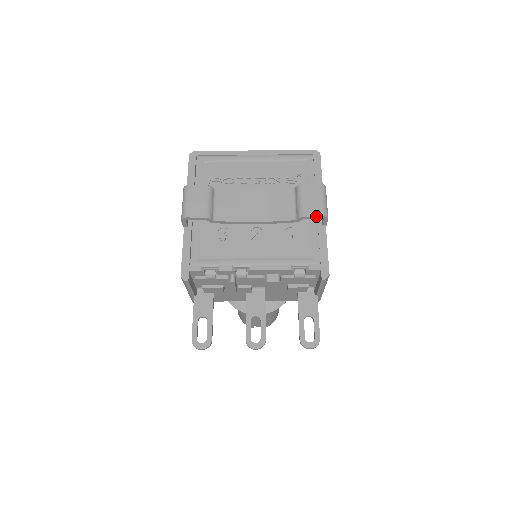
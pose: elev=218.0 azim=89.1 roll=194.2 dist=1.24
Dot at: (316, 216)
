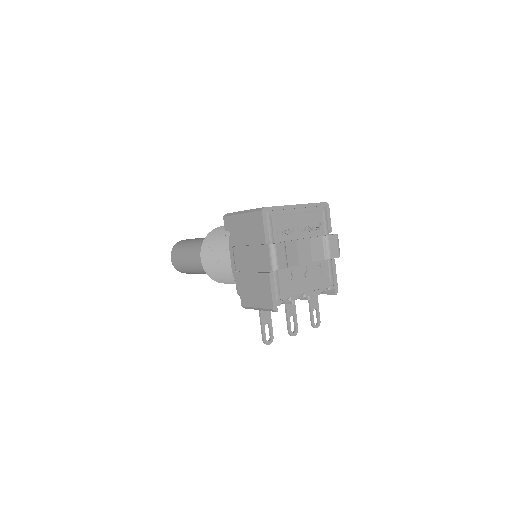
Dot at: occluded
